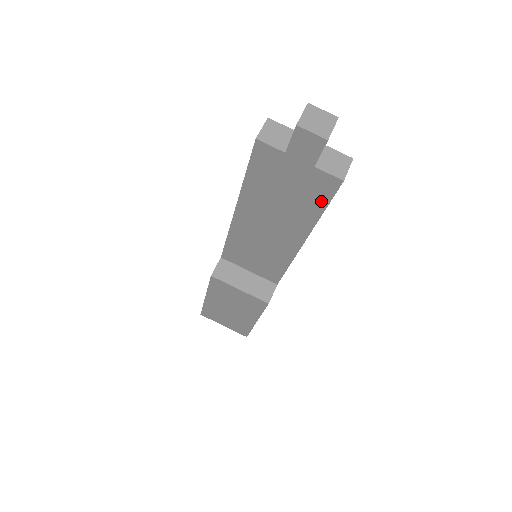
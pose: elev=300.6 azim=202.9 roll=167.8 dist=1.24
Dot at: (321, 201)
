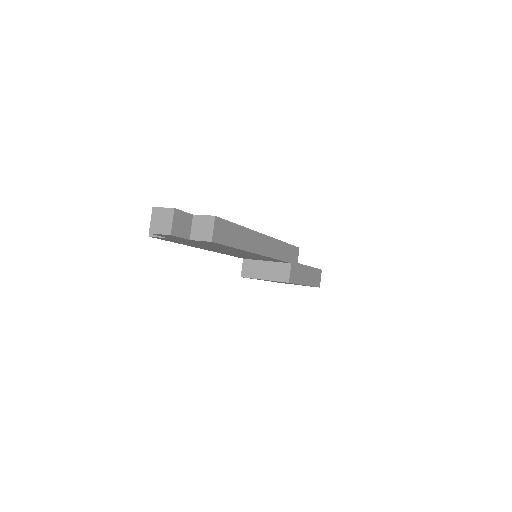
Dot at: (223, 246)
